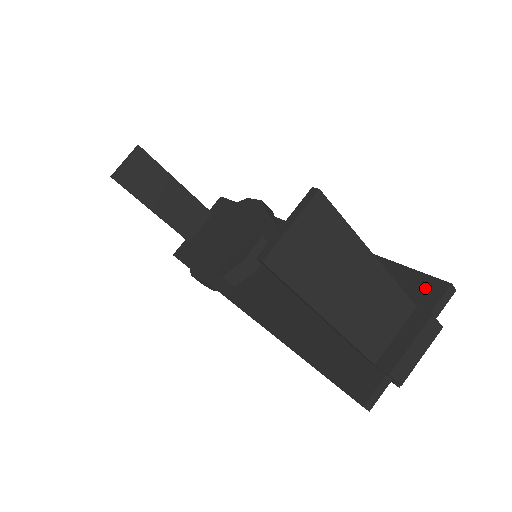
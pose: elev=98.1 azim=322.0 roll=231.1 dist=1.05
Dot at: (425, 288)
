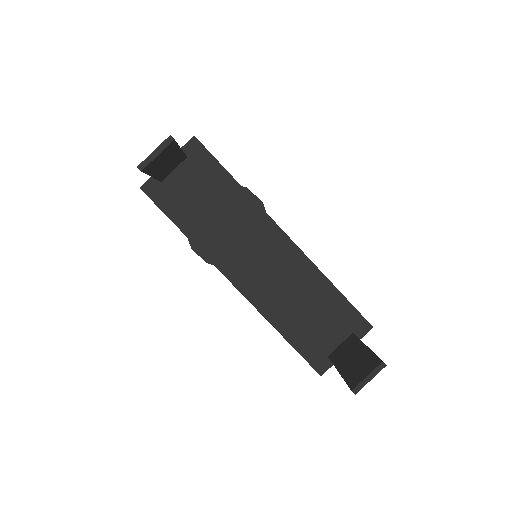
Dot at: (361, 325)
